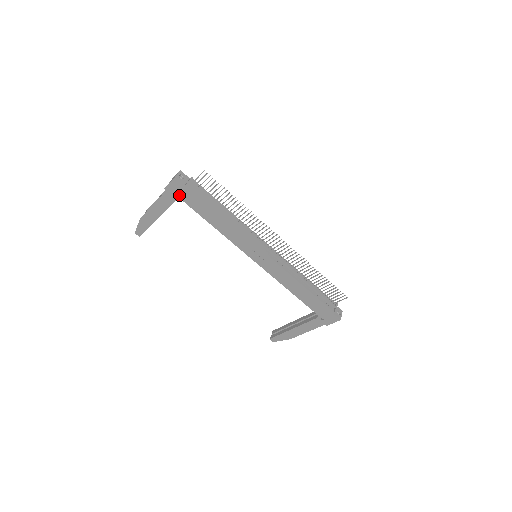
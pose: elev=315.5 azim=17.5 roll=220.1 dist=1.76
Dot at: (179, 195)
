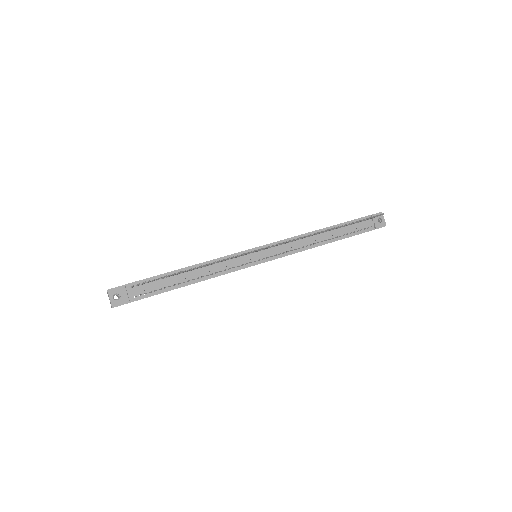
Dot at: occluded
